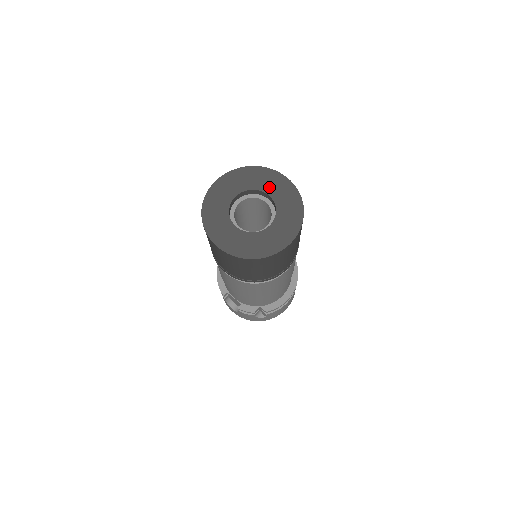
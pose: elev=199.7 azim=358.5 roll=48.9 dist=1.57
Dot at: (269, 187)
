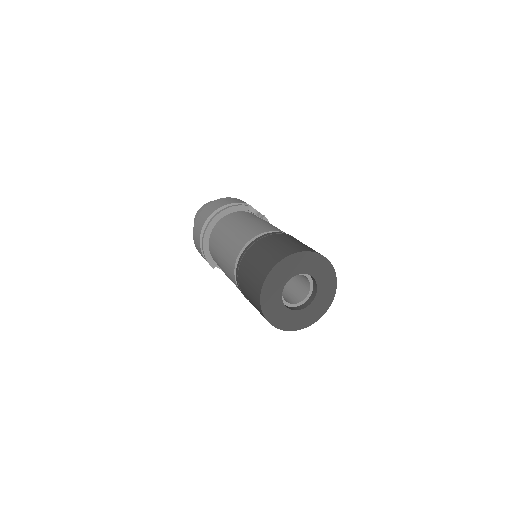
Dot at: (311, 269)
